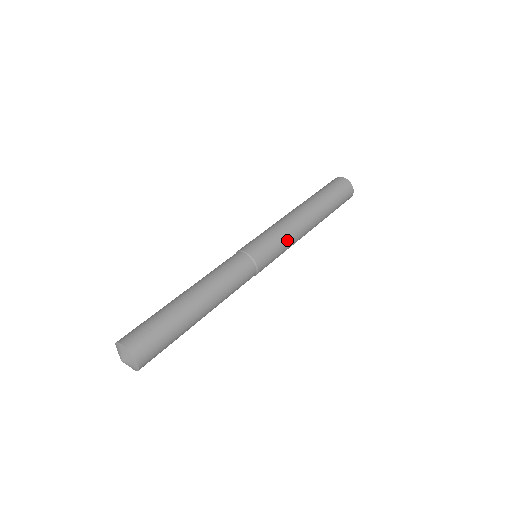
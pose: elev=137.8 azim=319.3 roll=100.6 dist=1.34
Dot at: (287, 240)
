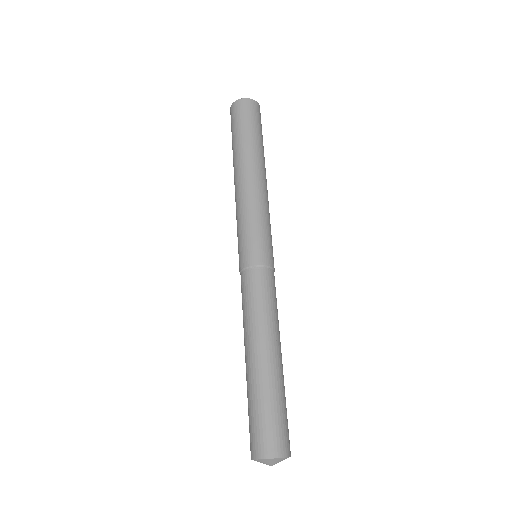
Dot at: occluded
